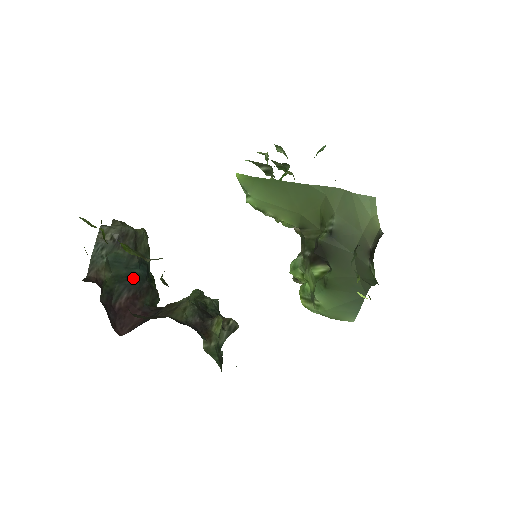
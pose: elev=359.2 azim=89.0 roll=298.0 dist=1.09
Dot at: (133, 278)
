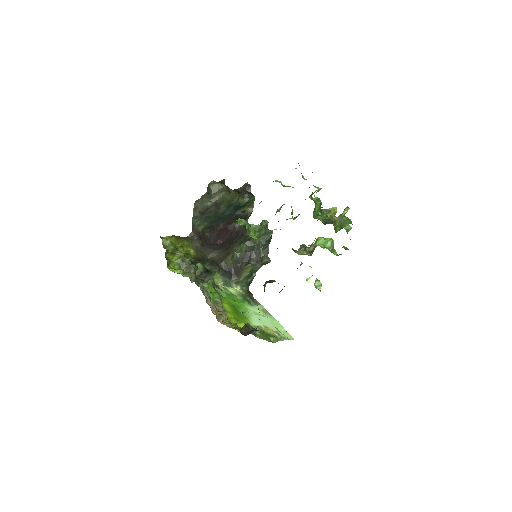
Dot at: (223, 217)
